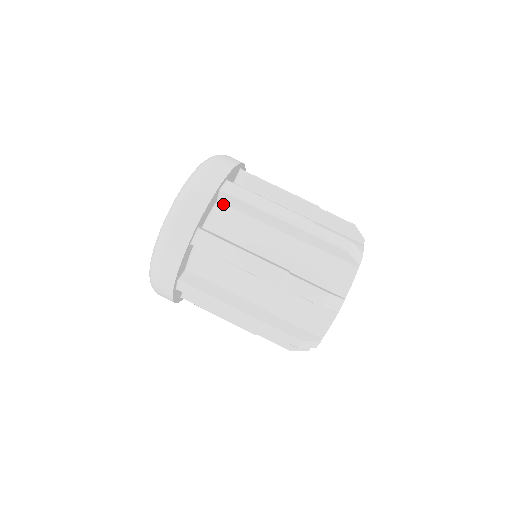
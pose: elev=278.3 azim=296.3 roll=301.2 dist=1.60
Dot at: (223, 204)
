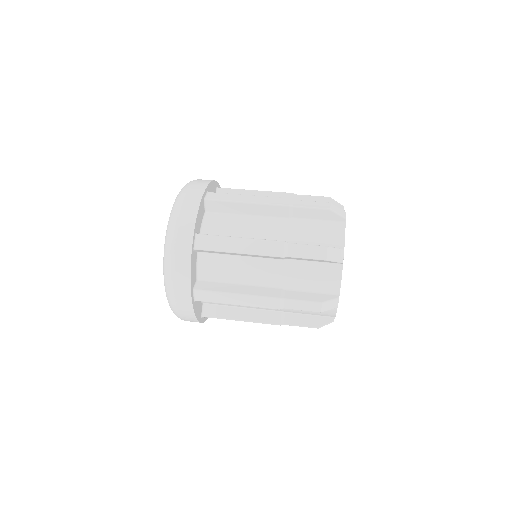
Dot at: (211, 212)
